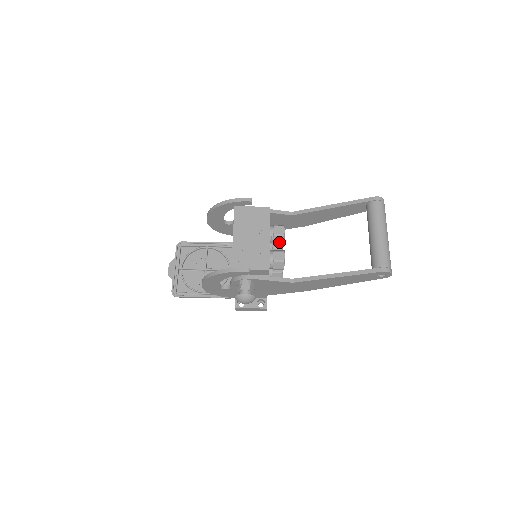
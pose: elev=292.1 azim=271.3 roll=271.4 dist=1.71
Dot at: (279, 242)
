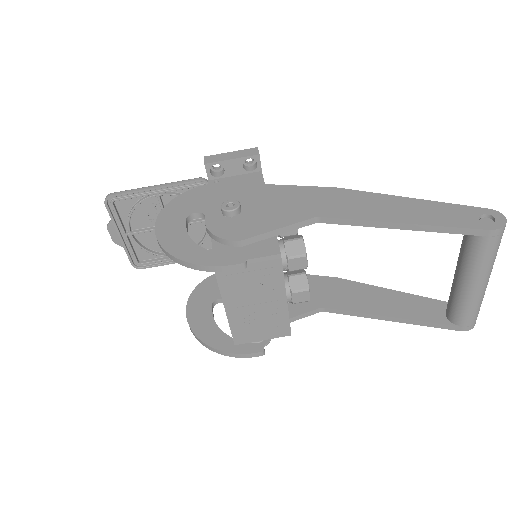
Dot at: occluded
